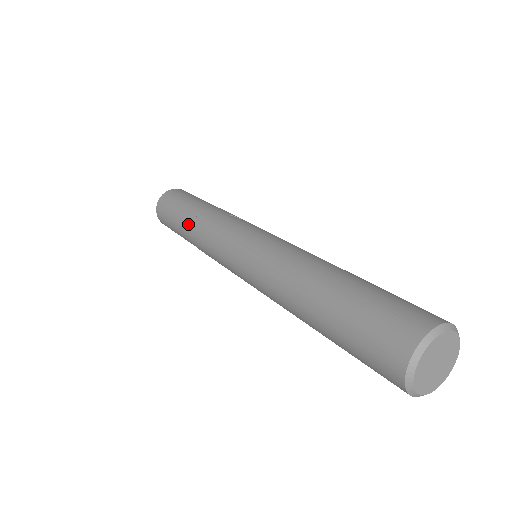
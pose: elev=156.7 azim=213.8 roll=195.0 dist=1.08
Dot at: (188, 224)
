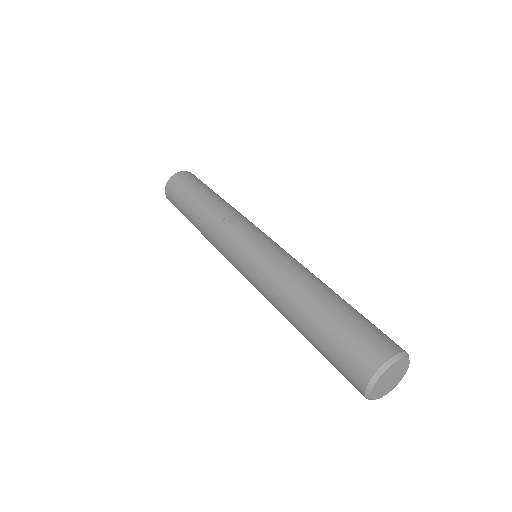
Dot at: (195, 225)
